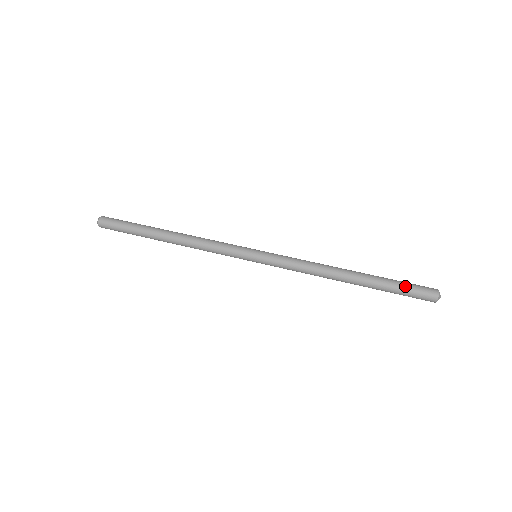
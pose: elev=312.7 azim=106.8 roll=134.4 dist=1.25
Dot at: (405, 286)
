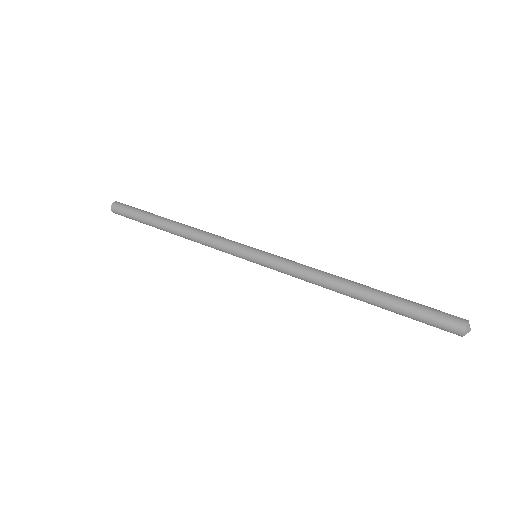
Dot at: occluded
